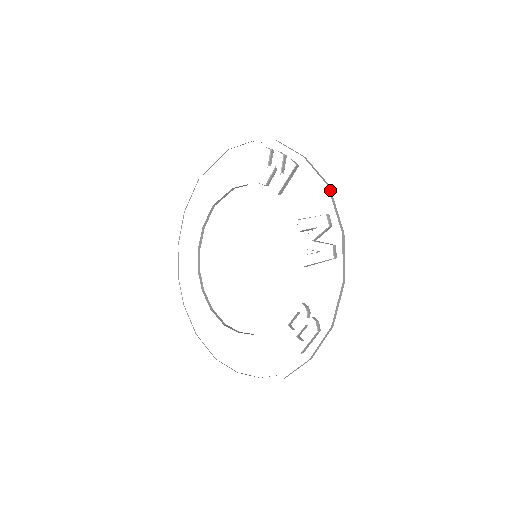
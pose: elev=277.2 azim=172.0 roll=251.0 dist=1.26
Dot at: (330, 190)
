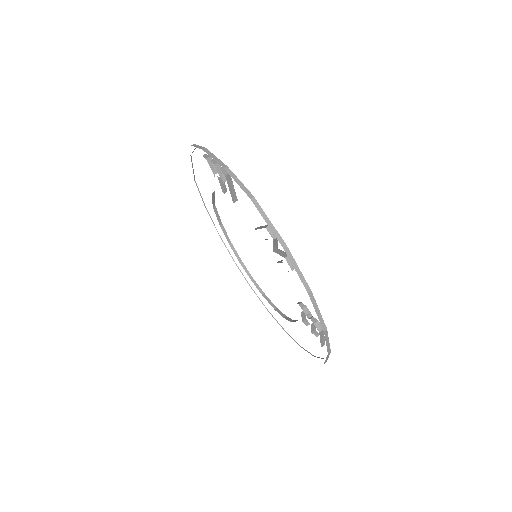
Dot at: (256, 202)
